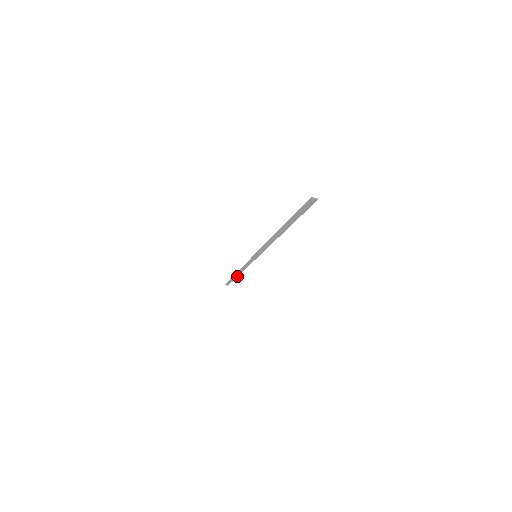
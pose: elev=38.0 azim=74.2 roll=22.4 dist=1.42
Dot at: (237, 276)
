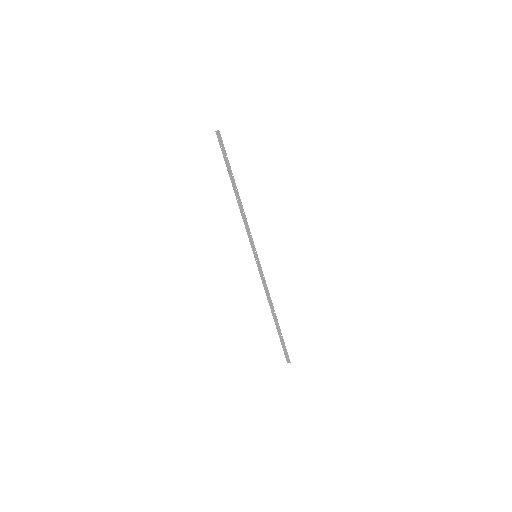
Dot at: (278, 323)
